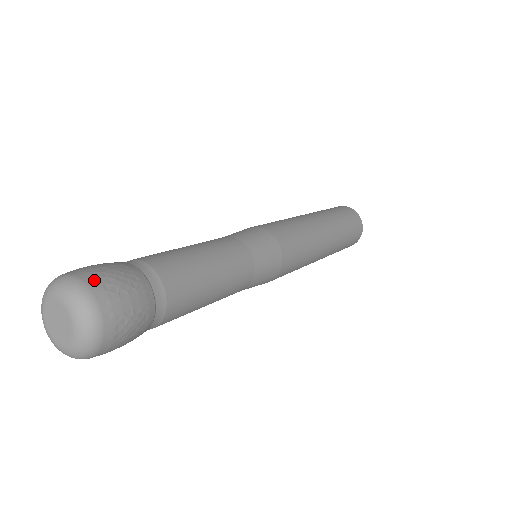
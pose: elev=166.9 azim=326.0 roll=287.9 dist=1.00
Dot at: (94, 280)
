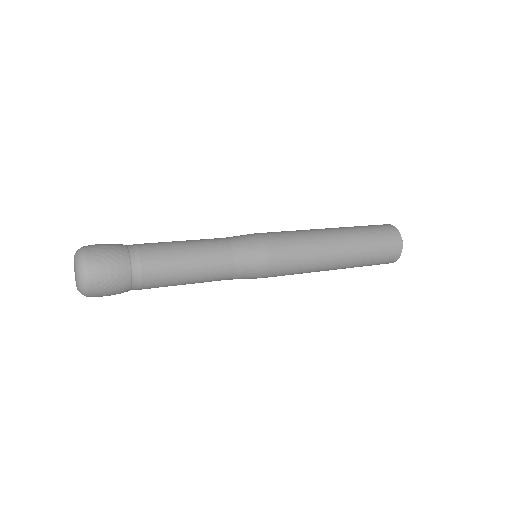
Dot at: (92, 253)
